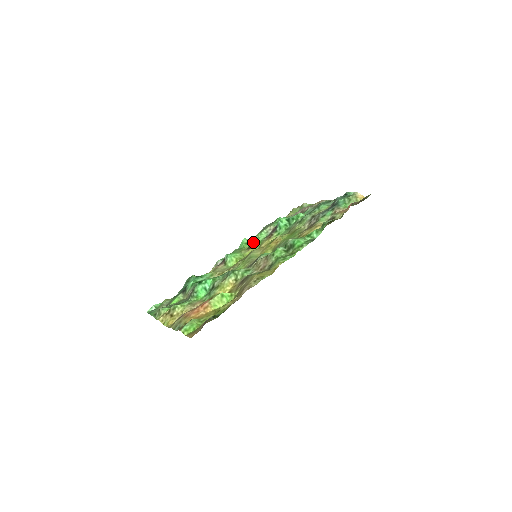
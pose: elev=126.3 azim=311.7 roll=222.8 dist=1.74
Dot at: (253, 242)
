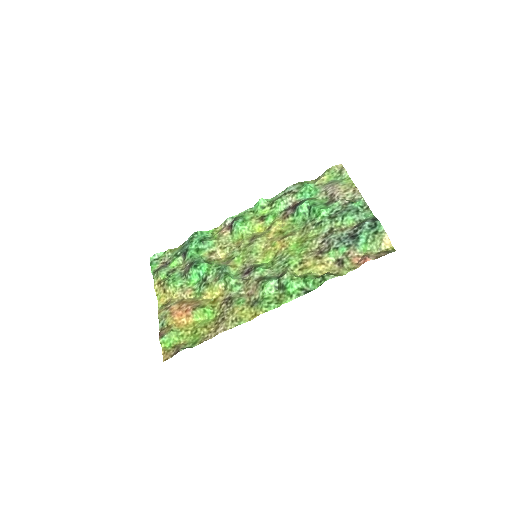
Dot at: (269, 209)
